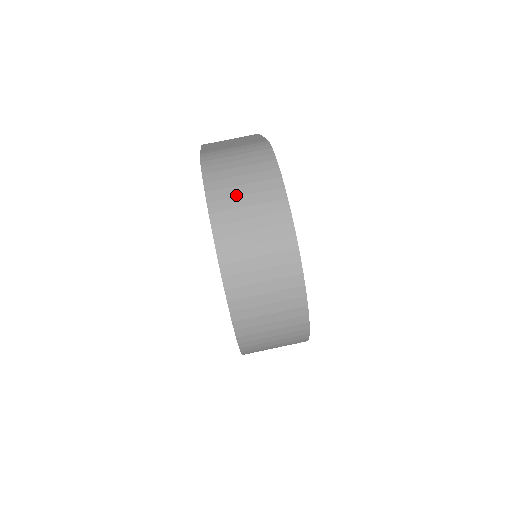
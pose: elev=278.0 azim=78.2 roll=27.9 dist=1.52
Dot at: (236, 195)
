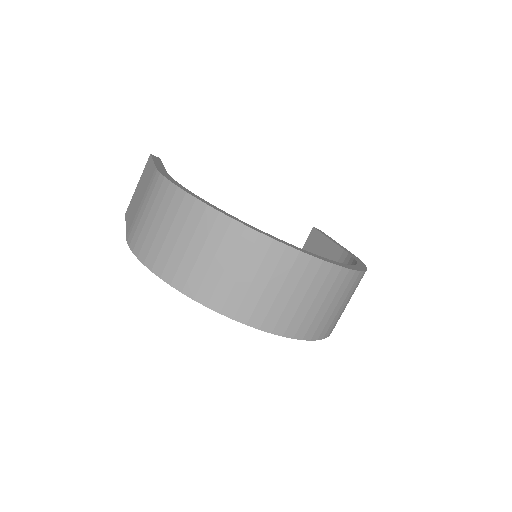
Dot at: (182, 254)
